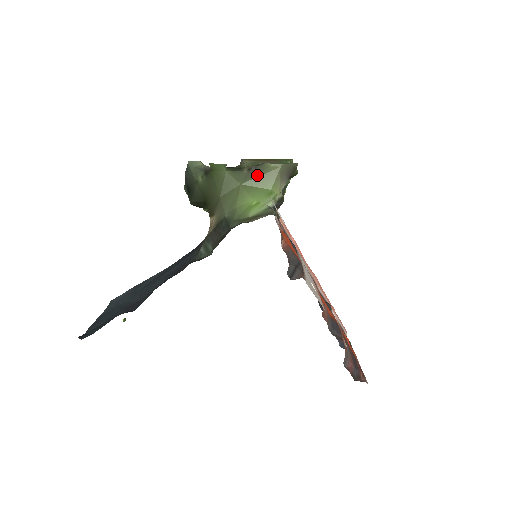
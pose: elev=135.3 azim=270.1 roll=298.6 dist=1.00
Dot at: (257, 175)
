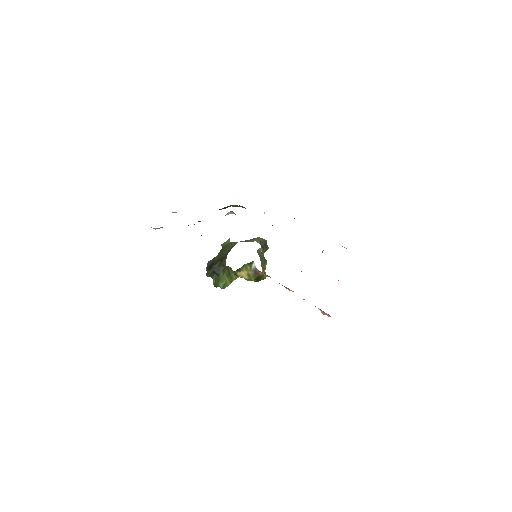
Dot at: (247, 240)
